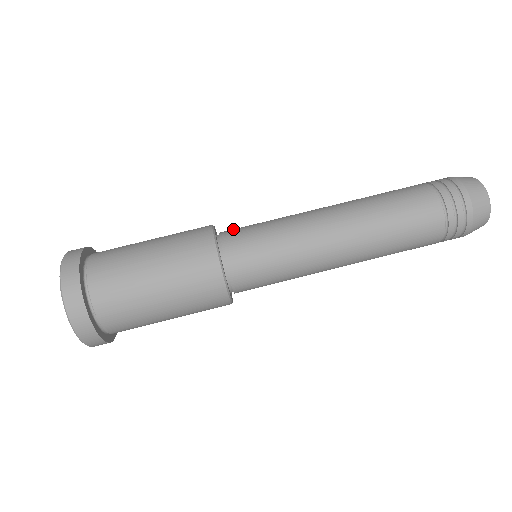
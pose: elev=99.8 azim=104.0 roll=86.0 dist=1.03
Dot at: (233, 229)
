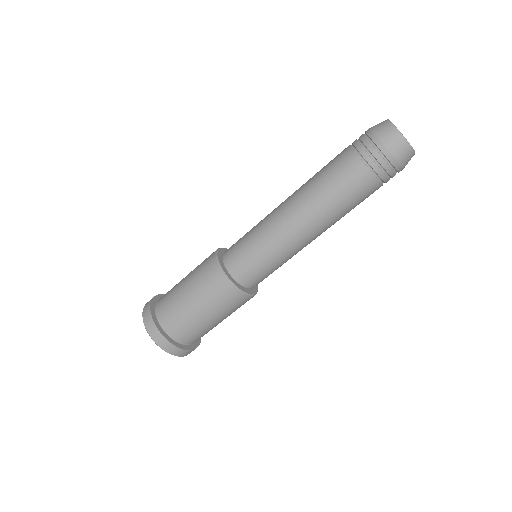
Dot at: (234, 260)
